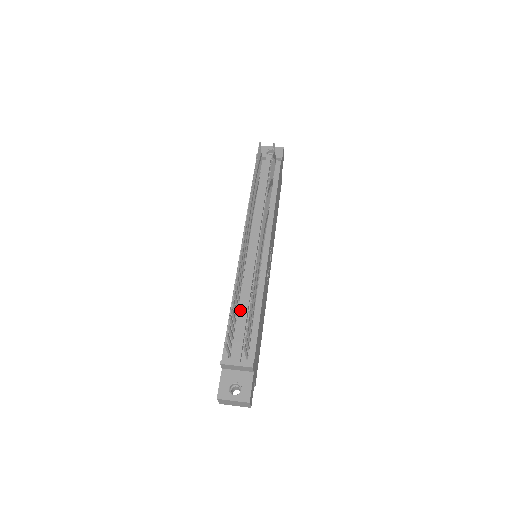
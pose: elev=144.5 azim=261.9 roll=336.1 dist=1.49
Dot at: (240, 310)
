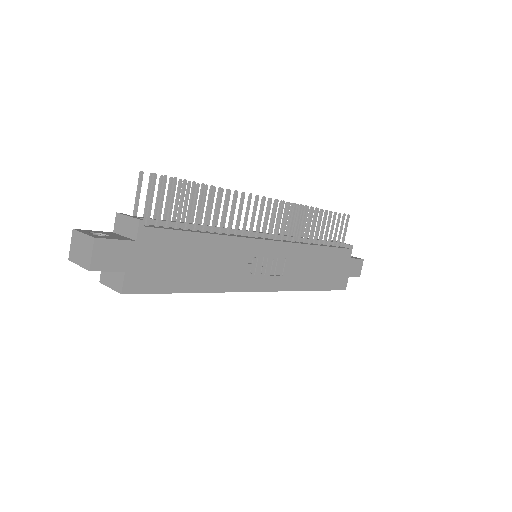
Dot at: occluded
